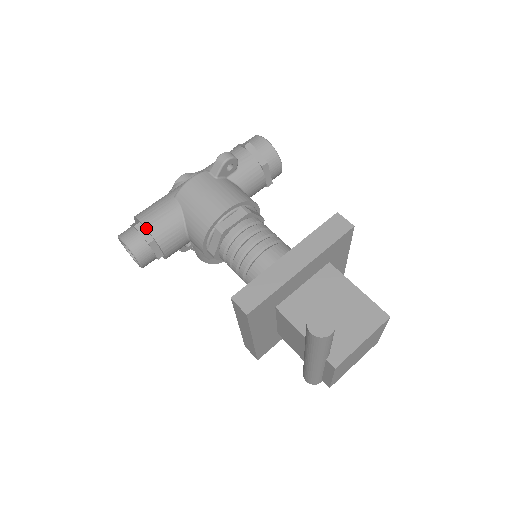
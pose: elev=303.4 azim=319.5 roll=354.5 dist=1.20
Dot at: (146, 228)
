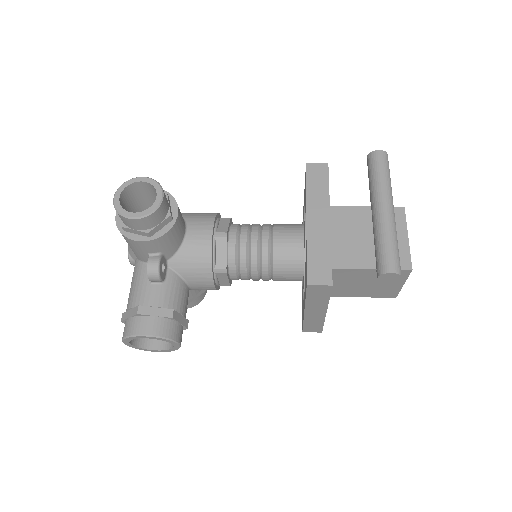
Dot at: occluded
